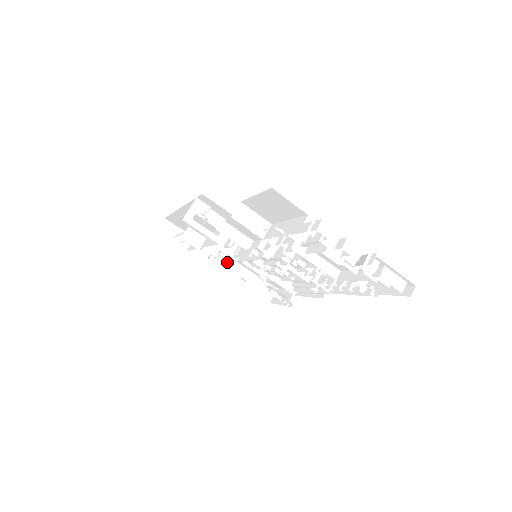
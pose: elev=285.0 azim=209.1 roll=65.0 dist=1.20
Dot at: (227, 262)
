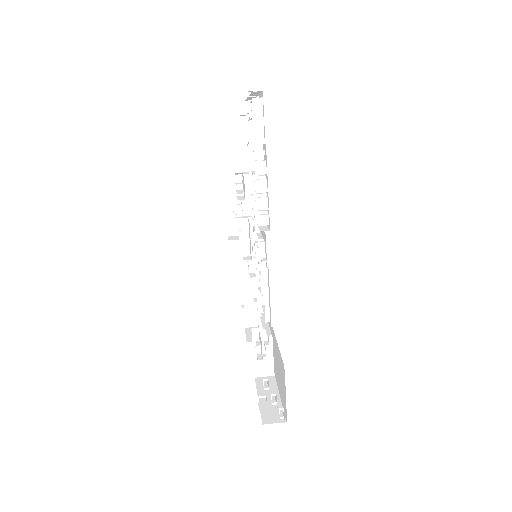
Dot at: (270, 382)
